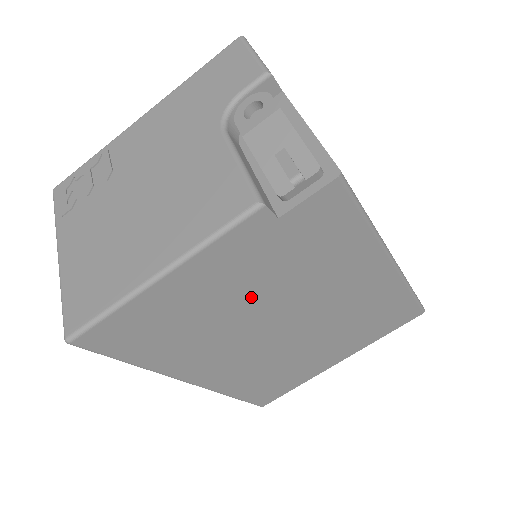
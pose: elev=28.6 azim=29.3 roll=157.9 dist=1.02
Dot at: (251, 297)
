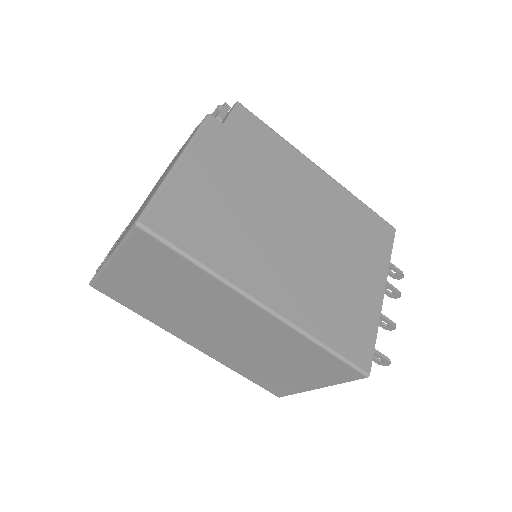
Dot at: (248, 190)
